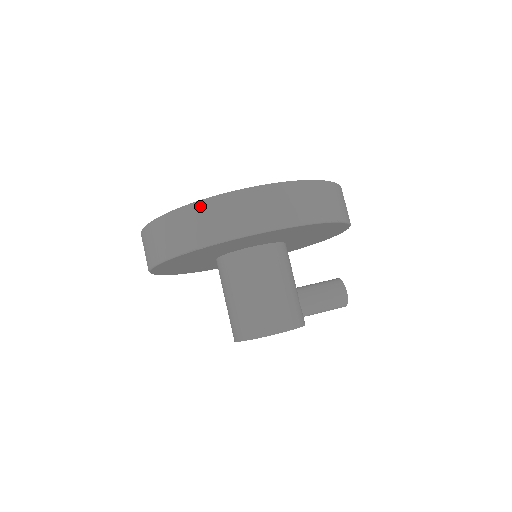
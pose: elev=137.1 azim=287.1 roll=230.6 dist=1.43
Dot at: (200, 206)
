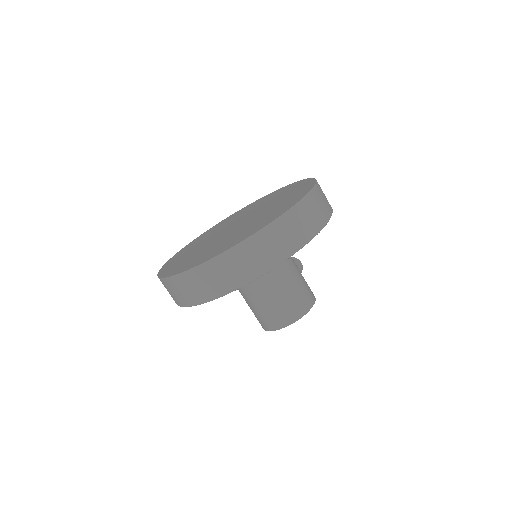
Dot at: (298, 208)
